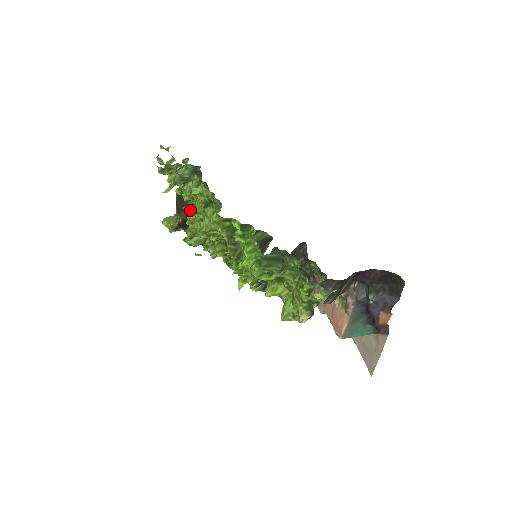
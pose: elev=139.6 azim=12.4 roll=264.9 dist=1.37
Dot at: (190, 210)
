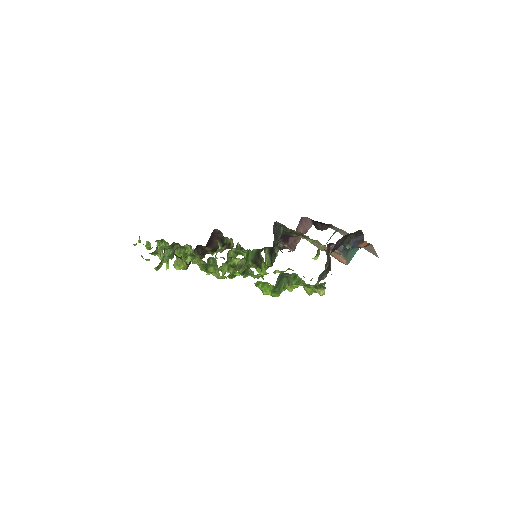
Dot at: (186, 253)
